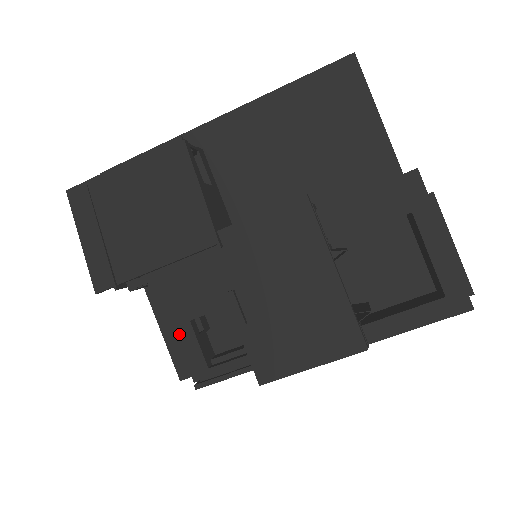
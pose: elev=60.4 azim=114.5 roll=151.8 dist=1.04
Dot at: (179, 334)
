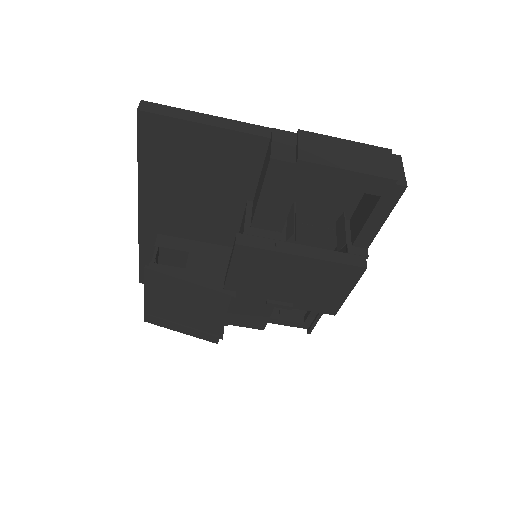
Dot at: occluded
